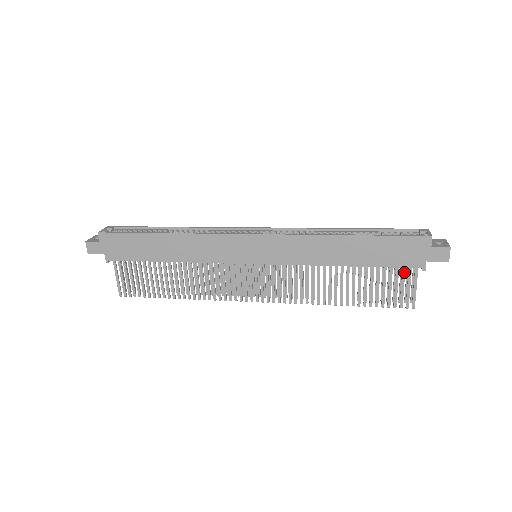
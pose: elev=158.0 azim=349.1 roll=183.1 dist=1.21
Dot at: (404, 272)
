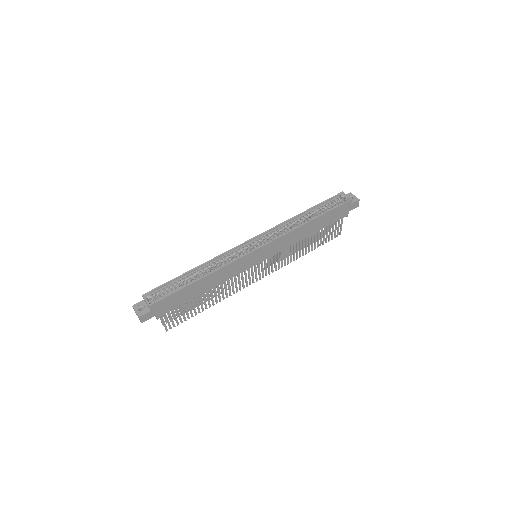
Dot at: occluded
